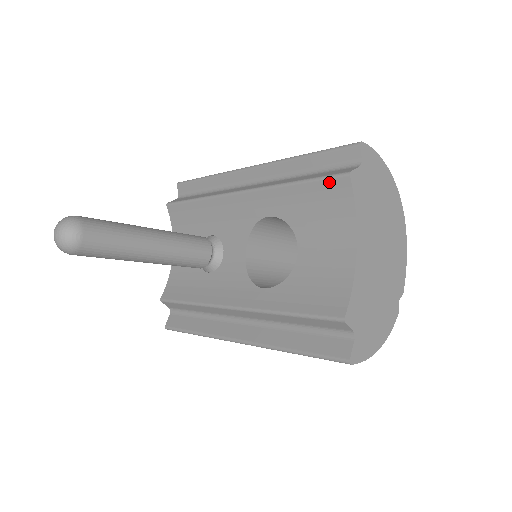
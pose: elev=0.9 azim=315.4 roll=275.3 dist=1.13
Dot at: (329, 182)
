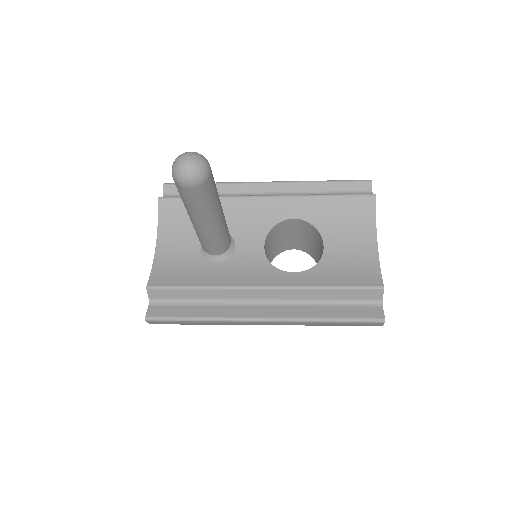
Dot at: (358, 198)
